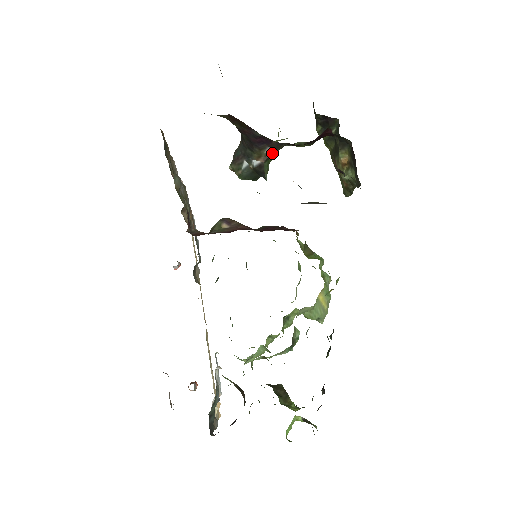
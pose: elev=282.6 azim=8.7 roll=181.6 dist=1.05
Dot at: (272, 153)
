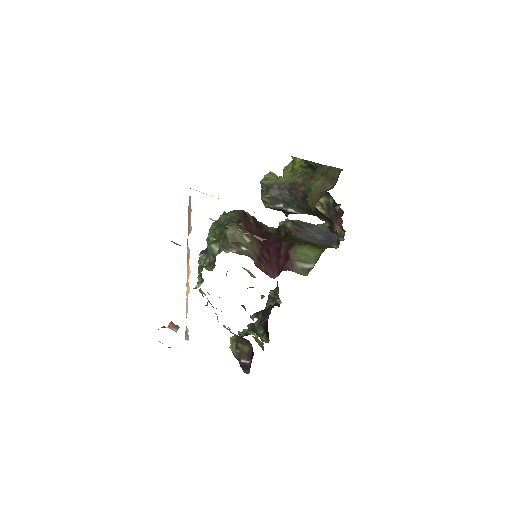
Dot at: occluded
